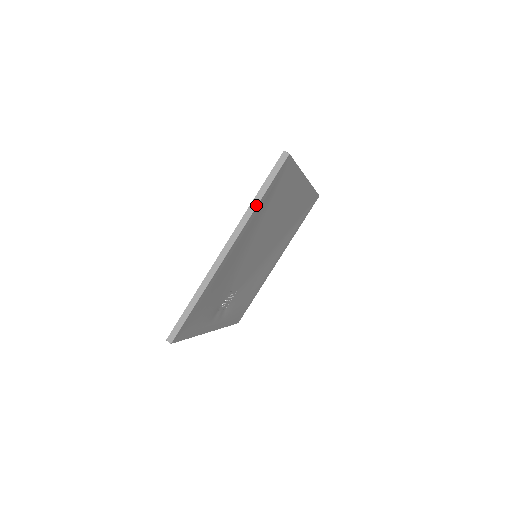
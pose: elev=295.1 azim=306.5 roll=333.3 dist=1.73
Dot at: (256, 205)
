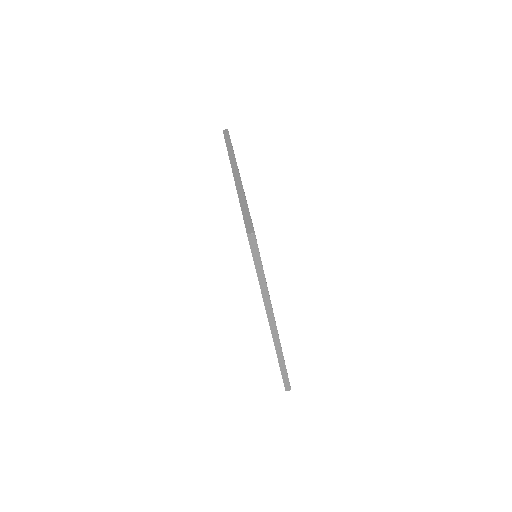
Dot at: (266, 285)
